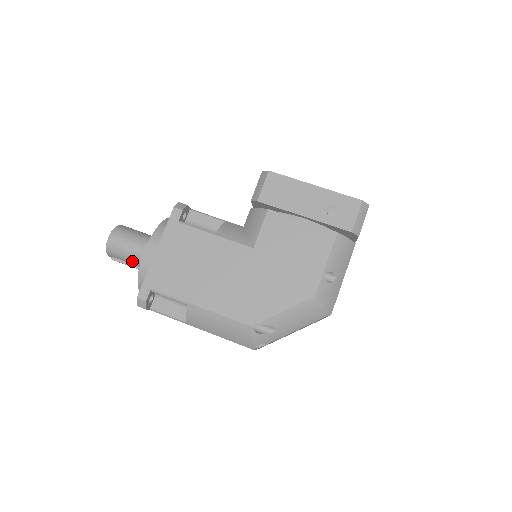
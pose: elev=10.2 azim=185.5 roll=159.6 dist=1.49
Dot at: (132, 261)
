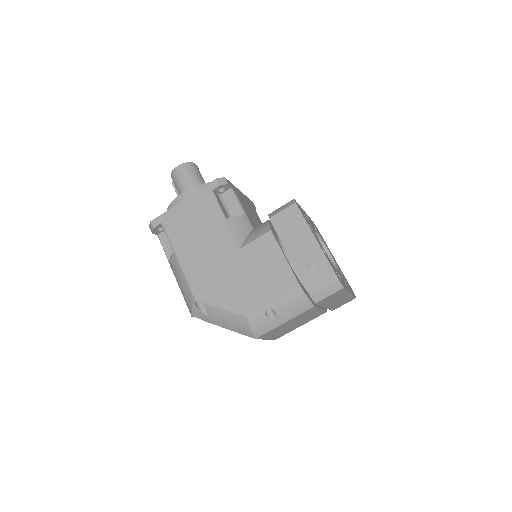
Dot at: occluded
